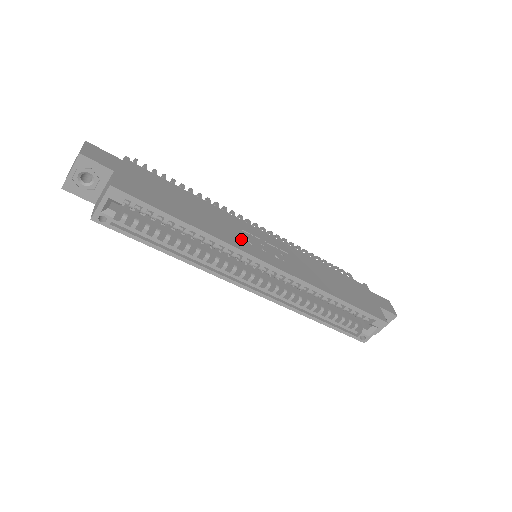
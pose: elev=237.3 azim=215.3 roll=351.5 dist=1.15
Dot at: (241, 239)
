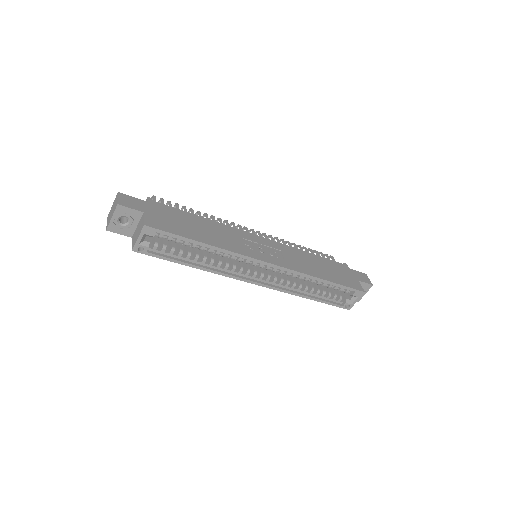
Dot at: (243, 246)
